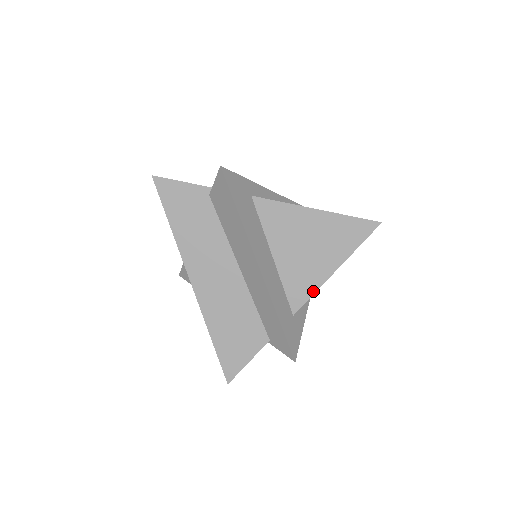
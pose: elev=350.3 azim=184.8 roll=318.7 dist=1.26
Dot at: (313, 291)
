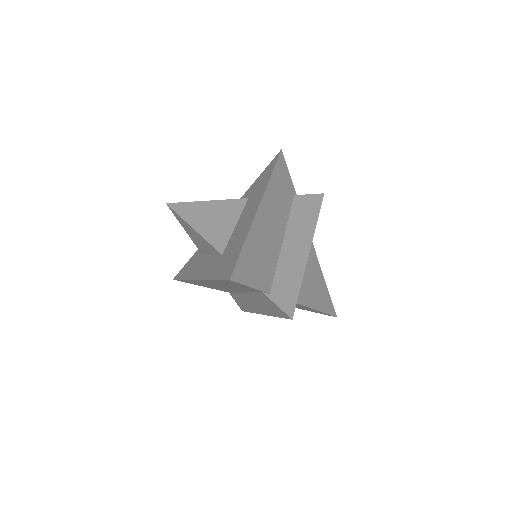
Dot at: (302, 303)
